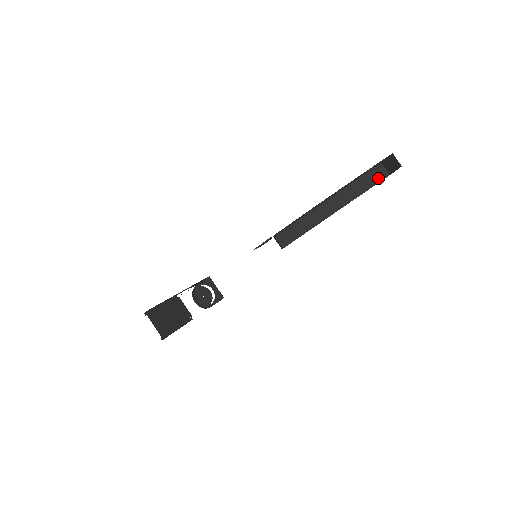
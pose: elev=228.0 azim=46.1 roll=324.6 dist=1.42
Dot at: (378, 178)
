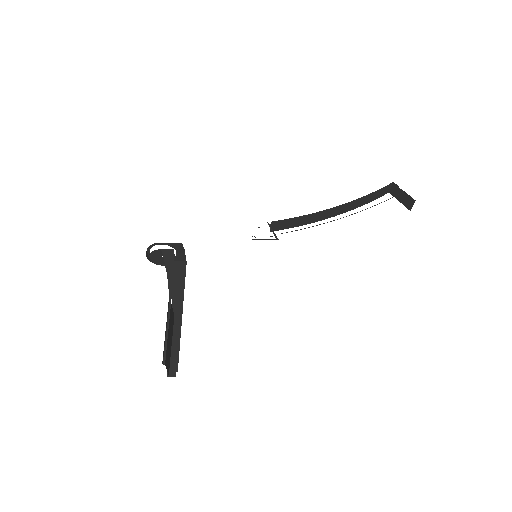
Dot at: (381, 194)
